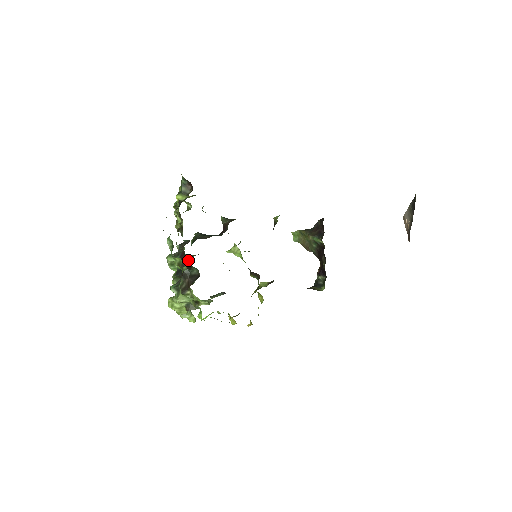
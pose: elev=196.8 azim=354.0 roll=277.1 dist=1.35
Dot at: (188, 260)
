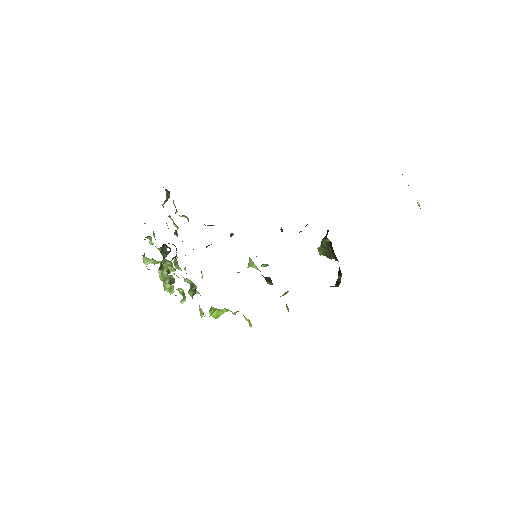
Dot at: occluded
